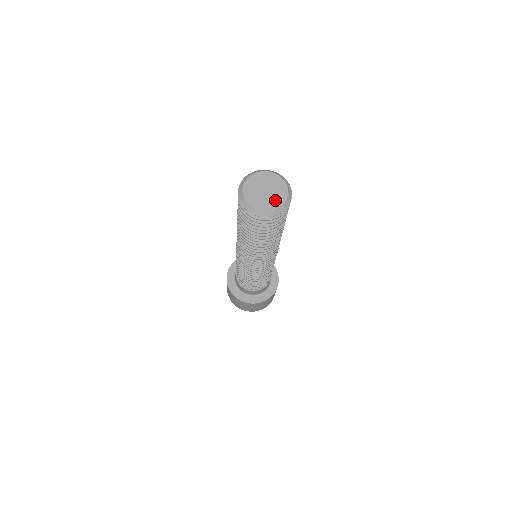
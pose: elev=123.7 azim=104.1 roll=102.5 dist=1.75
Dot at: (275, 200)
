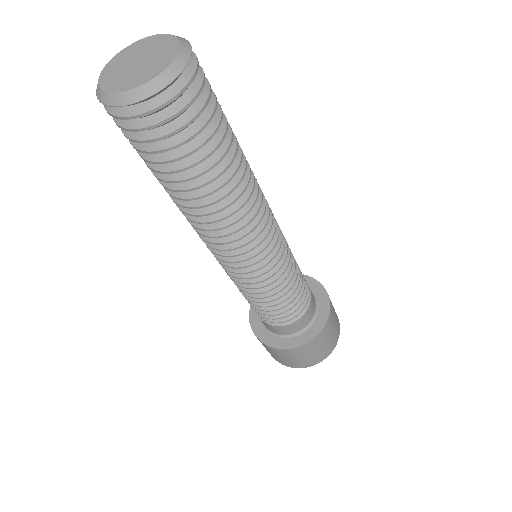
Dot at: (158, 62)
